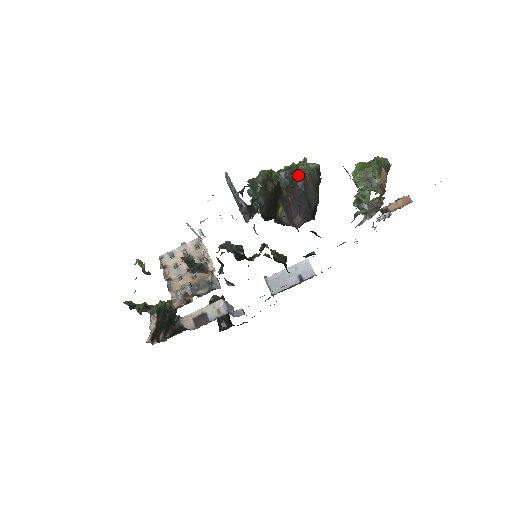
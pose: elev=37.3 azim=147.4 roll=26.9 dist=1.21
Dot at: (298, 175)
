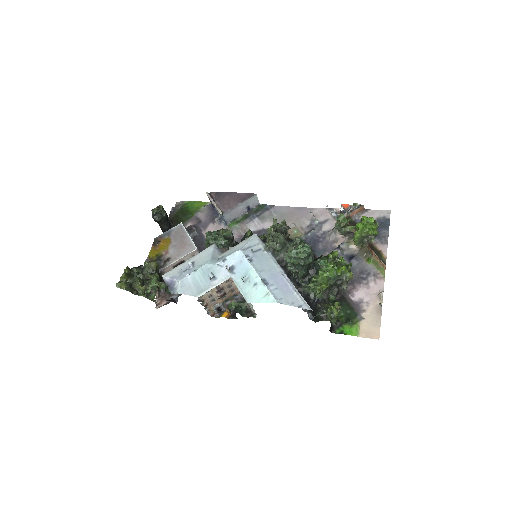
Dot at: occluded
